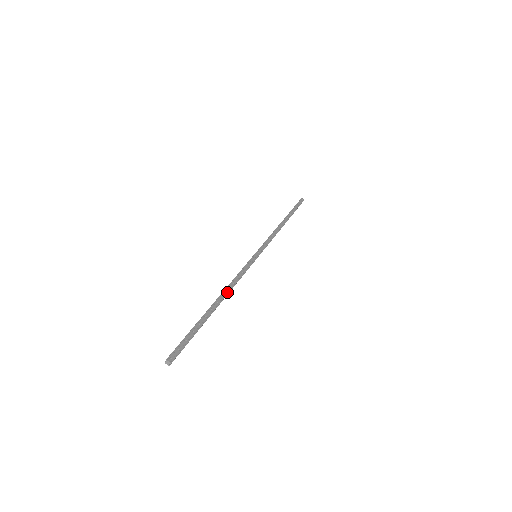
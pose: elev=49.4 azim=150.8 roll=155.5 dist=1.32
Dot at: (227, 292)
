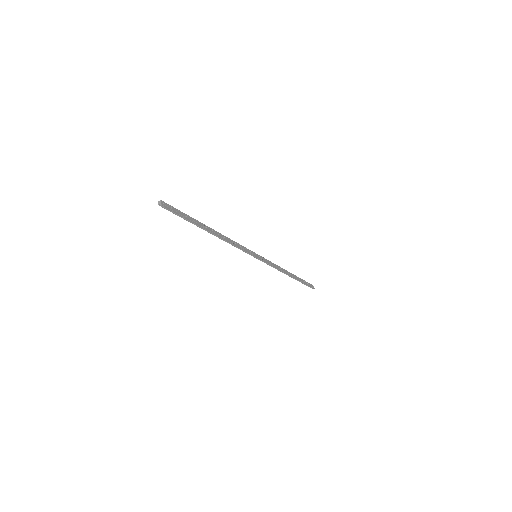
Dot at: (222, 237)
